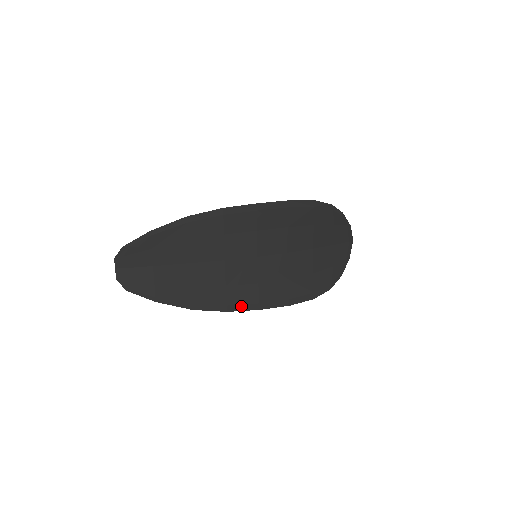
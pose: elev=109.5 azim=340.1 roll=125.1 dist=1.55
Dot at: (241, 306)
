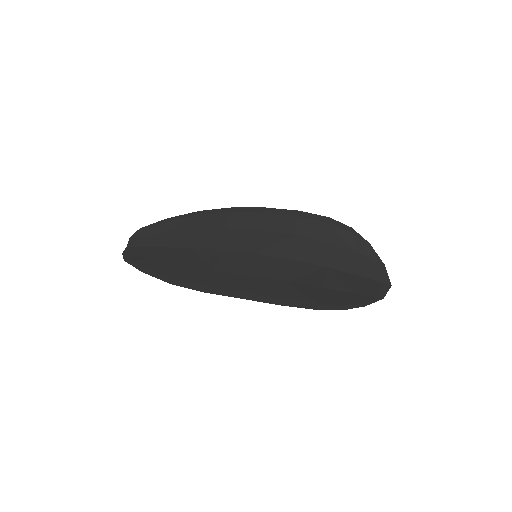
Dot at: (222, 290)
